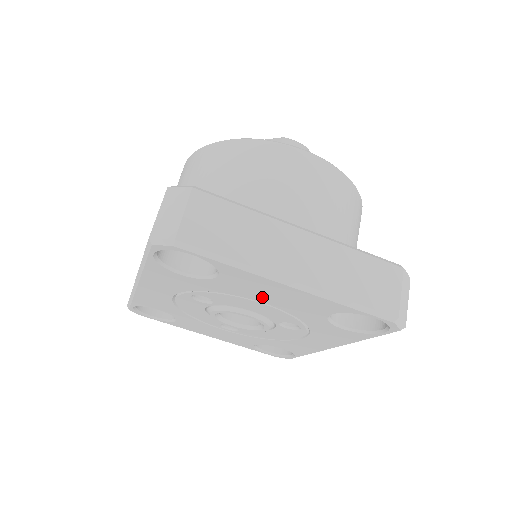
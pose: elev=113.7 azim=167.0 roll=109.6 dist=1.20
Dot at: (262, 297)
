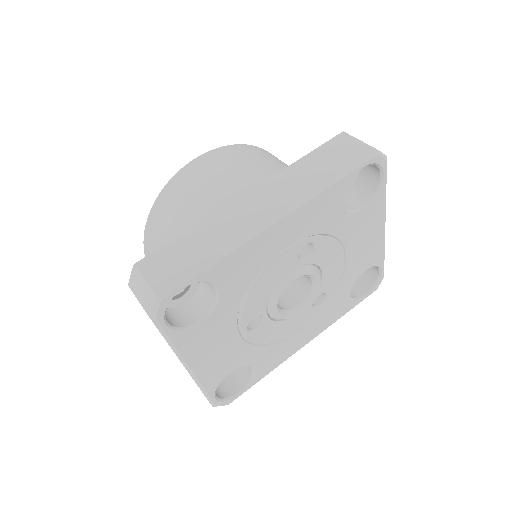
Dot at: (355, 244)
